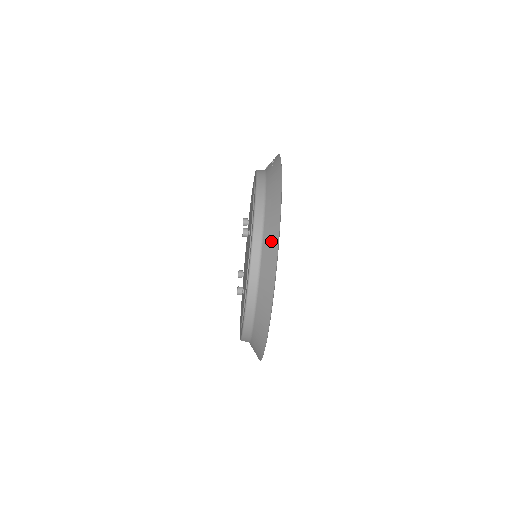
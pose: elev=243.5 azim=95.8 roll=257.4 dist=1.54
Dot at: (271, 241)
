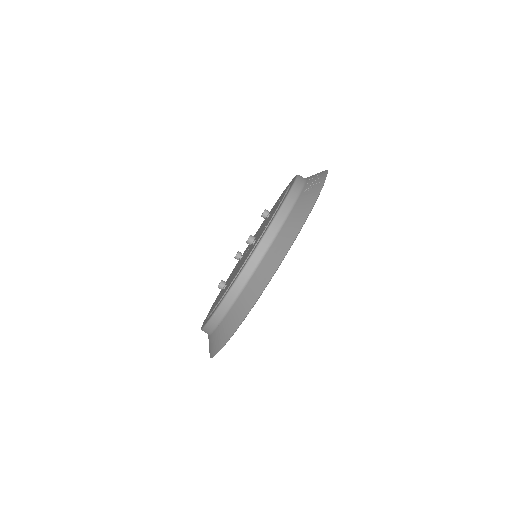
Dot at: (258, 284)
